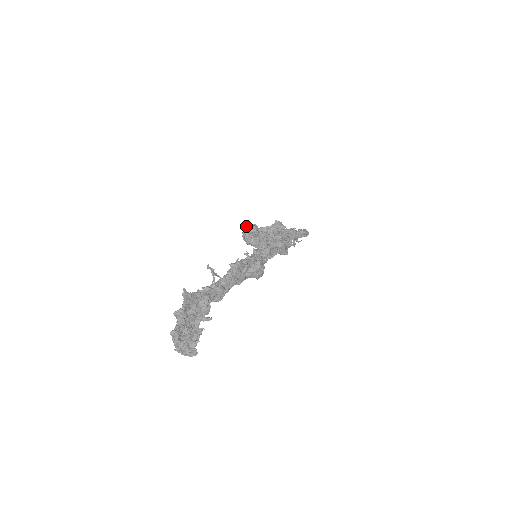
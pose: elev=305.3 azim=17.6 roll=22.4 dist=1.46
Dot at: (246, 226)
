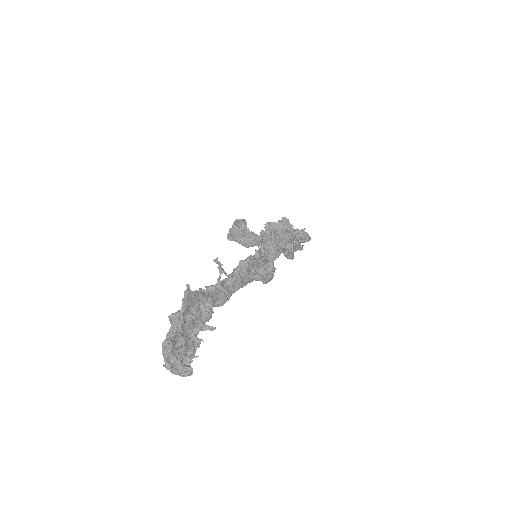
Dot at: (236, 220)
